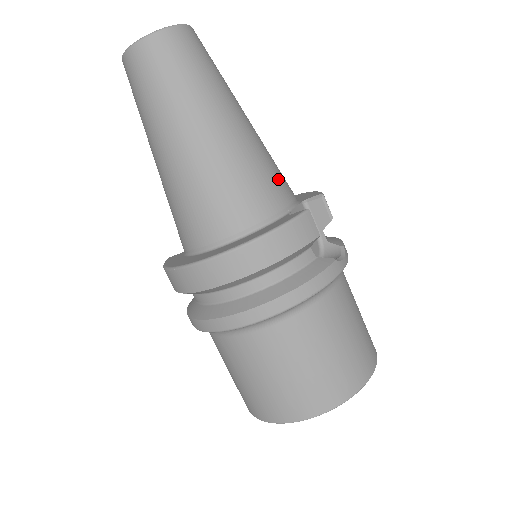
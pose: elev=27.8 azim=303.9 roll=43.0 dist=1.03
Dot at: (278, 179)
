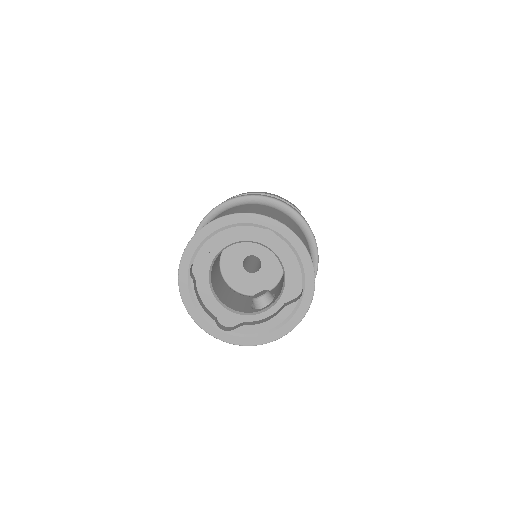
Dot at: occluded
